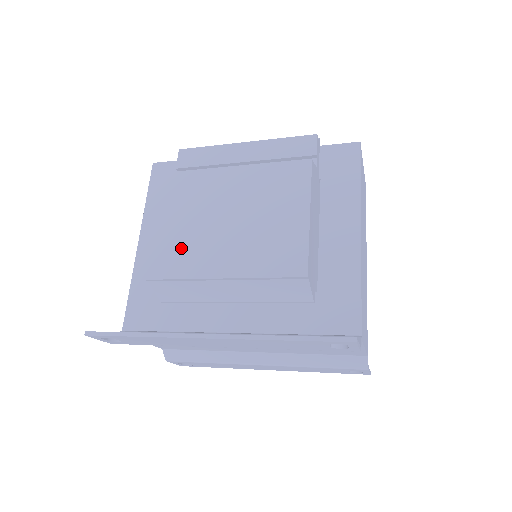
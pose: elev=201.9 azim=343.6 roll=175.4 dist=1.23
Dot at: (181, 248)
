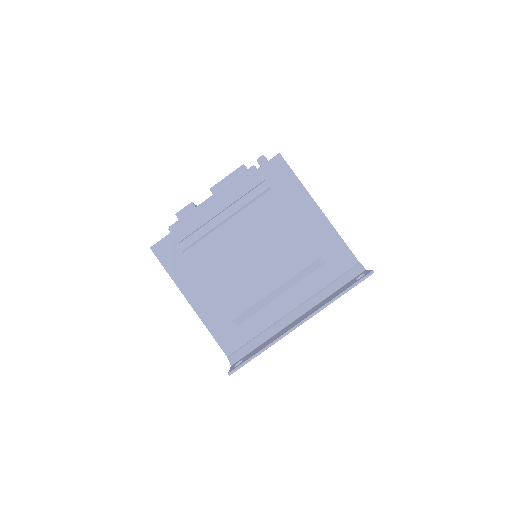
Dot at: (237, 290)
